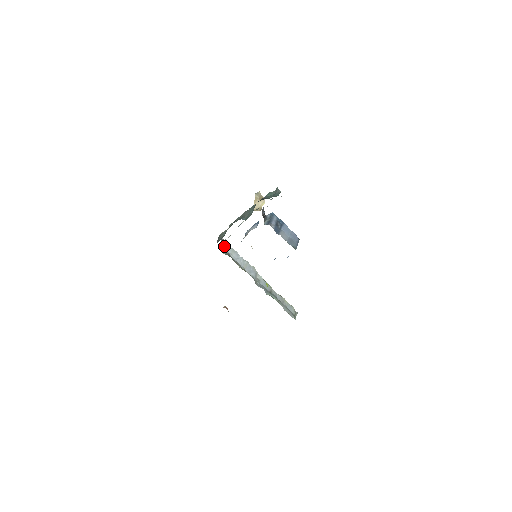
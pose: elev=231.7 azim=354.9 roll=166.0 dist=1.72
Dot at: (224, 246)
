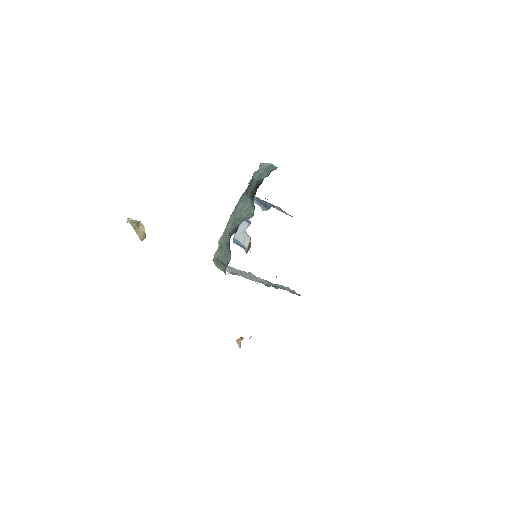
Dot at: occluded
